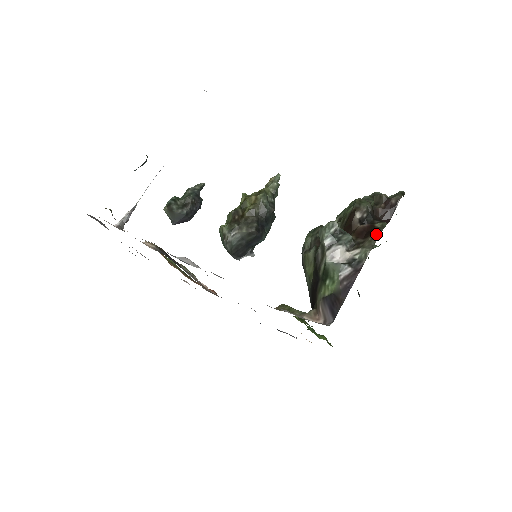
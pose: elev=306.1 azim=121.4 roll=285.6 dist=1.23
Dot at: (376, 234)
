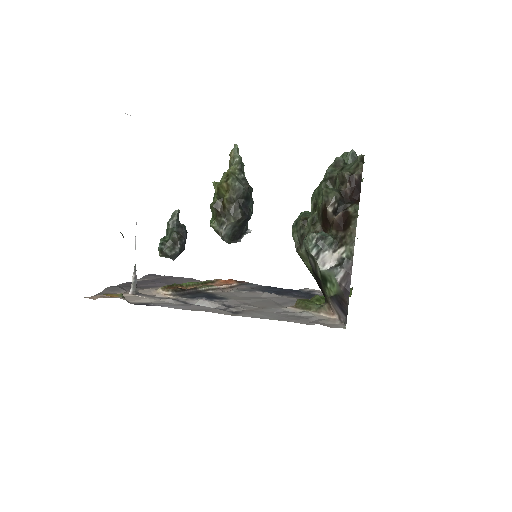
Dot at: (353, 226)
